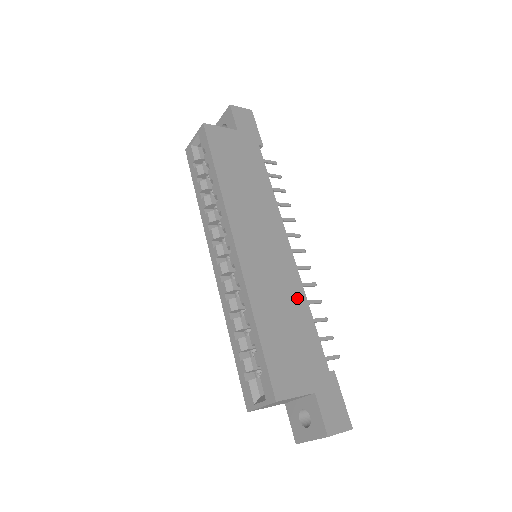
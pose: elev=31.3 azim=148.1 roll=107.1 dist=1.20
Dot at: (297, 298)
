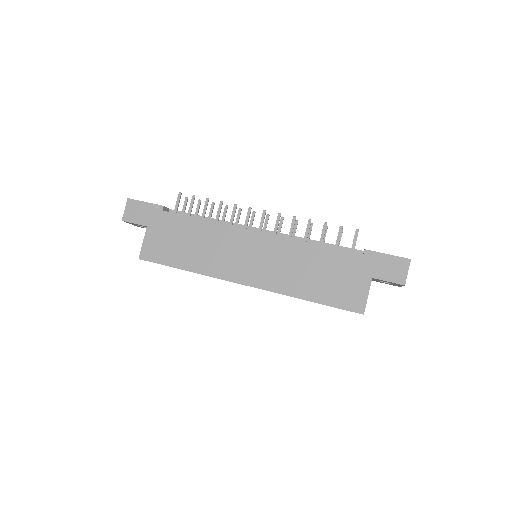
Dot at: (300, 251)
